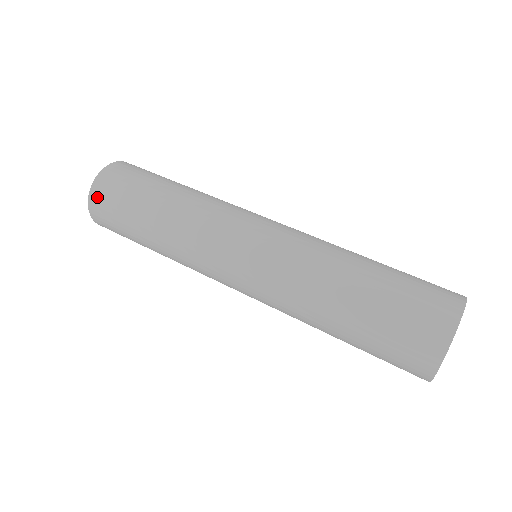
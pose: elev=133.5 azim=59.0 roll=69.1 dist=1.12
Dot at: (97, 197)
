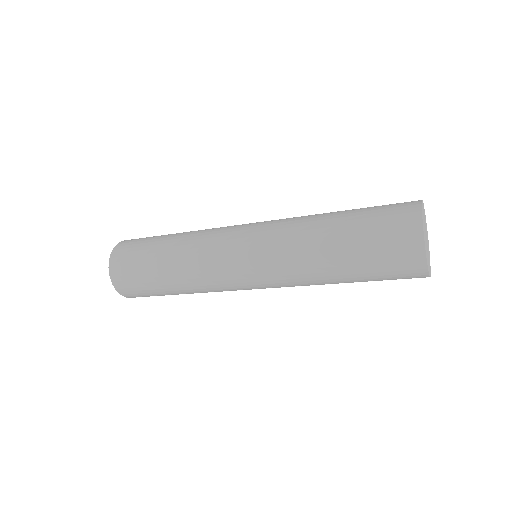
Dot at: (132, 239)
